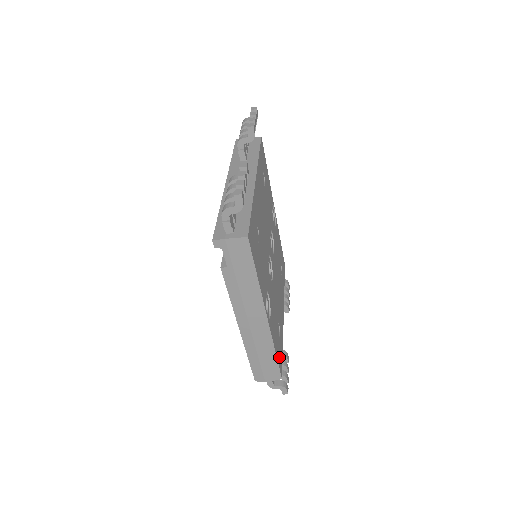
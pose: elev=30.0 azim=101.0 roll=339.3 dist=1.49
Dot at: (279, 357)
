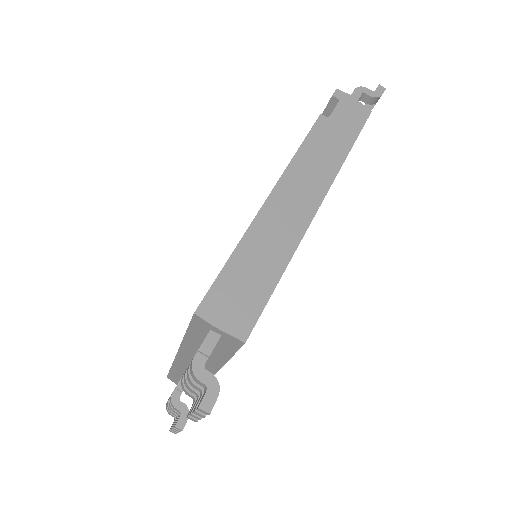
Dot at: occluded
